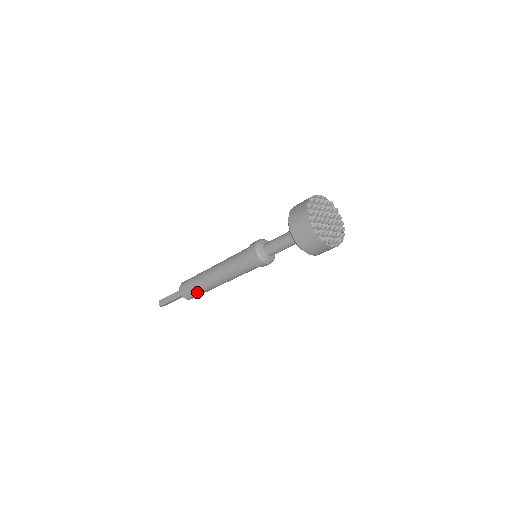
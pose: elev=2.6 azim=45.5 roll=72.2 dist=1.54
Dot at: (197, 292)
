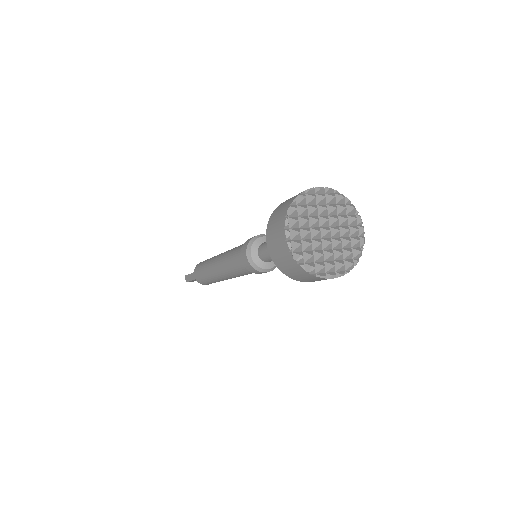
Dot at: (208, 281)
